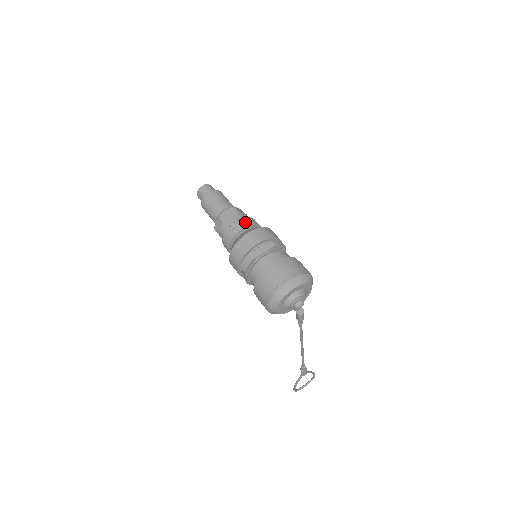
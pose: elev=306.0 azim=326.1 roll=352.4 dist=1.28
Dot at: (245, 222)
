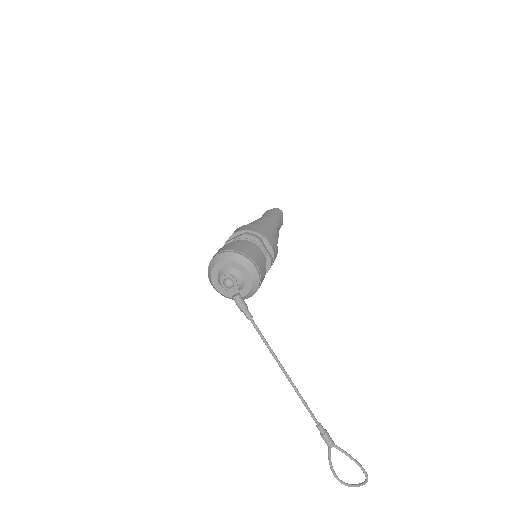
Dot at: (254, 223)
